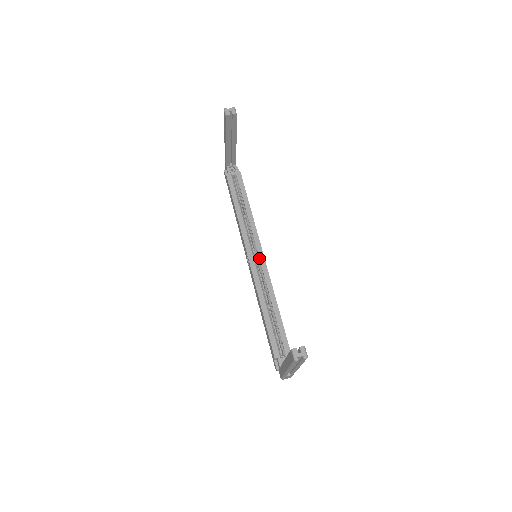
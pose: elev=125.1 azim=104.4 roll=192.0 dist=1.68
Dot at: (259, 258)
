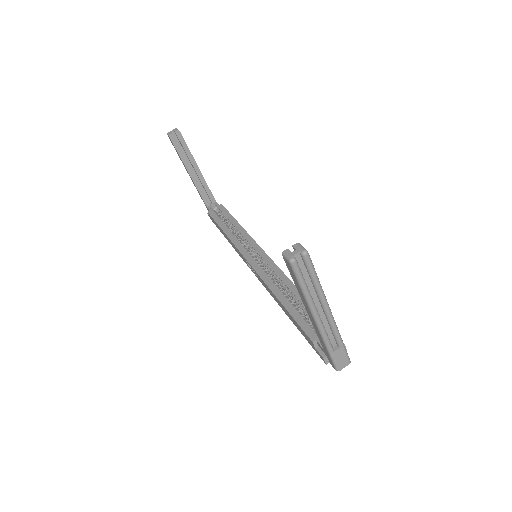
Dot at: (260, 257)
